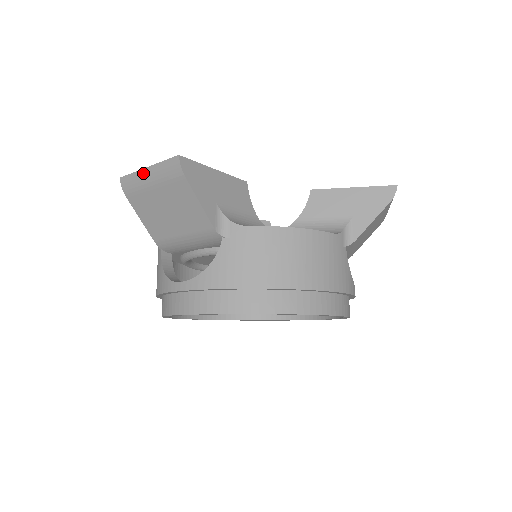
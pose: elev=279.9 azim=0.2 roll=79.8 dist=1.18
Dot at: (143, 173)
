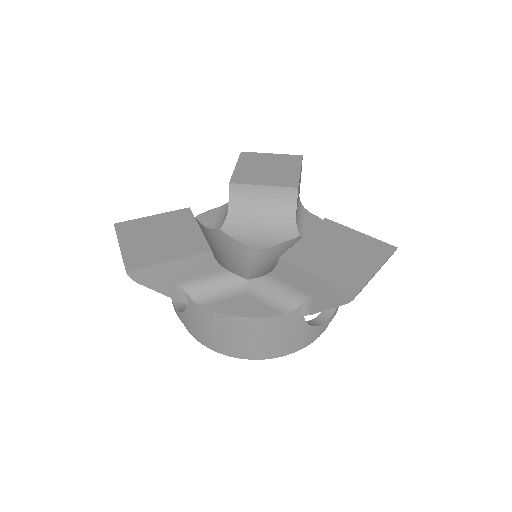
Dot at: (120, 245)
